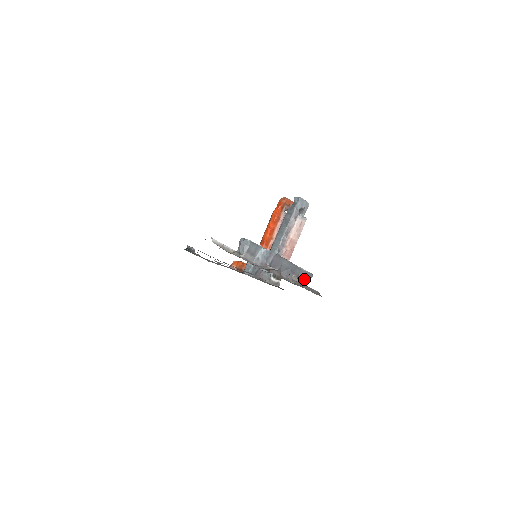
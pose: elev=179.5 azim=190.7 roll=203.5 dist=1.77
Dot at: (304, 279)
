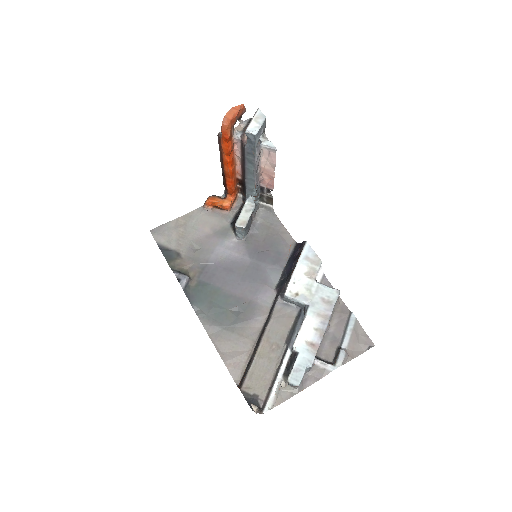
Dot at: occluded
